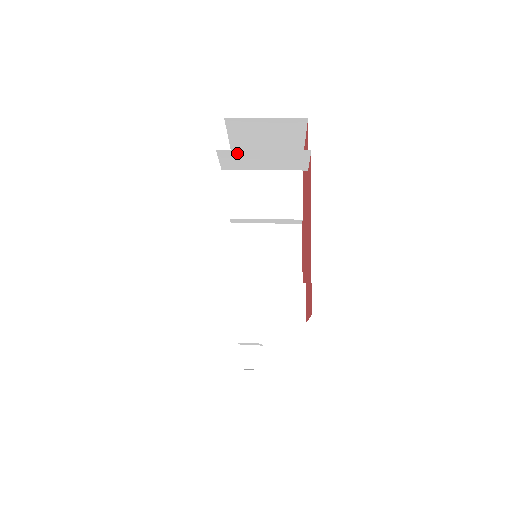
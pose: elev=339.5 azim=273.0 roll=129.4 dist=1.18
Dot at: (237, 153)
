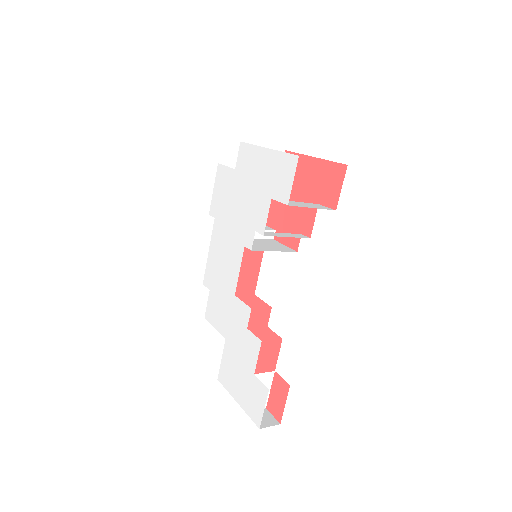
Dot at: occluded
